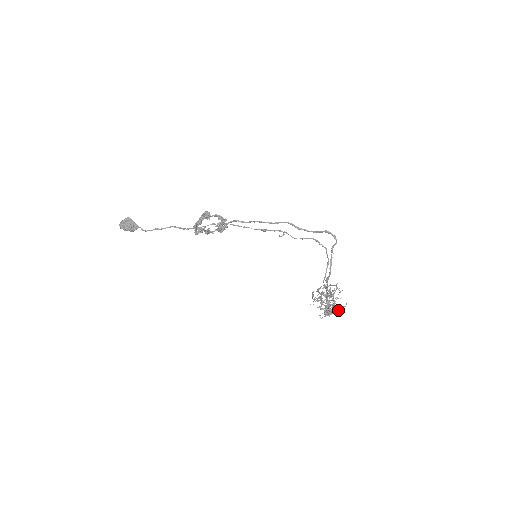
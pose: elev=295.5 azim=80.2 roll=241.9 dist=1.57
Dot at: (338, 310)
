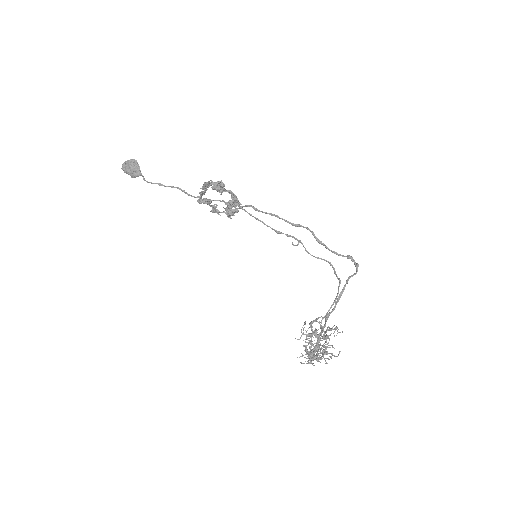
Dot at: (325, 363)
